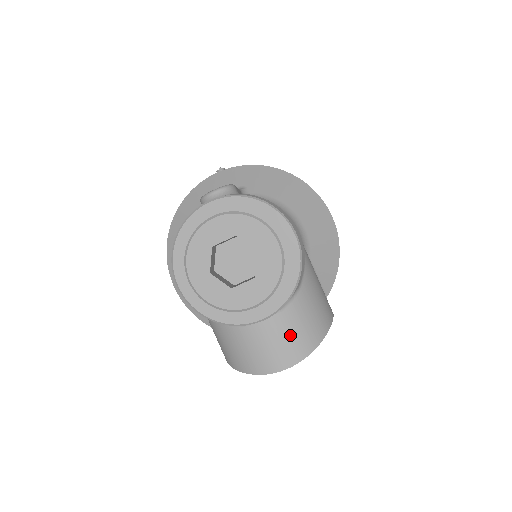
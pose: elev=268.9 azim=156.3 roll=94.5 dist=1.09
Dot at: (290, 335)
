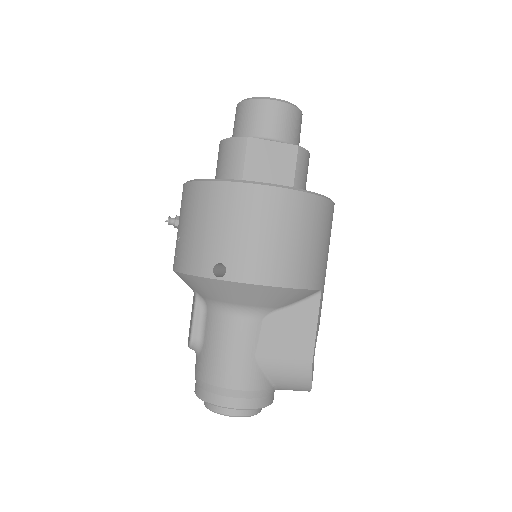
Dot at: occluded
